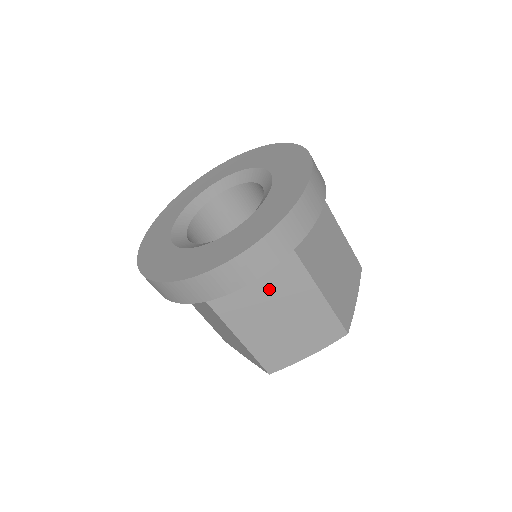
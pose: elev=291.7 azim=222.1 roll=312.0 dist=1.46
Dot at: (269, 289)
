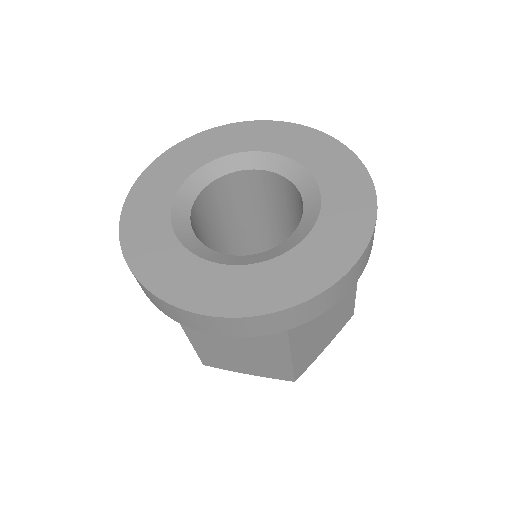
Dot at: occluded
